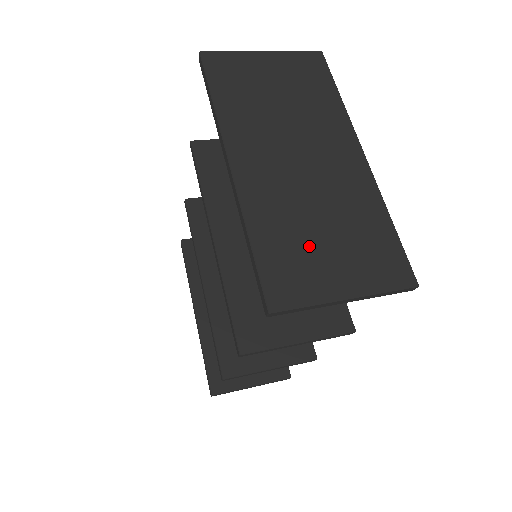
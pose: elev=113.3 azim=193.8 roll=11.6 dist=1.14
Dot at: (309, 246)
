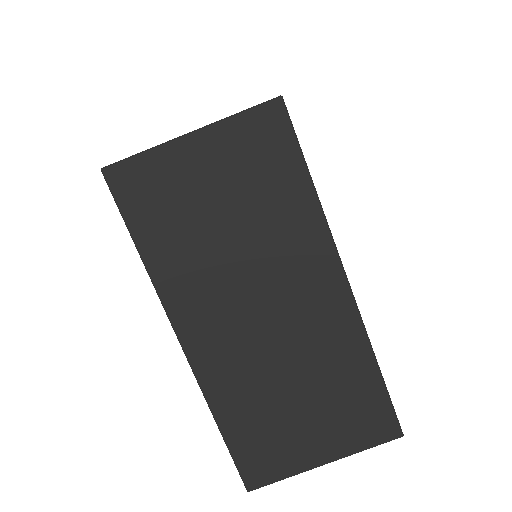
Dot at: (282, 421)
